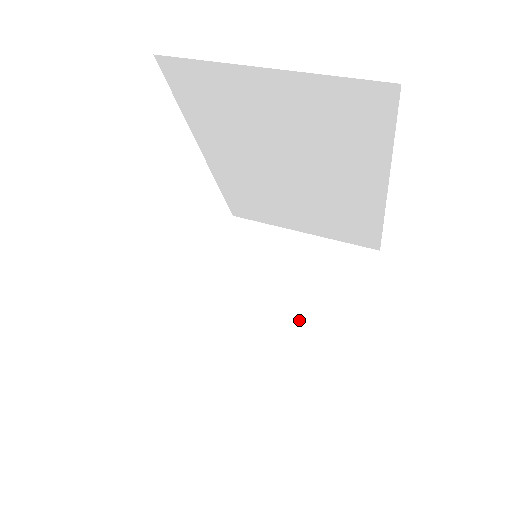
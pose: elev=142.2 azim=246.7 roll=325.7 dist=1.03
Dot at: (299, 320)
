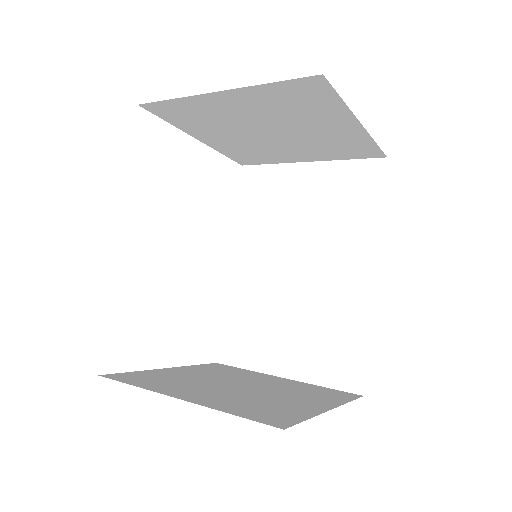
Dot at: (260, 395)
